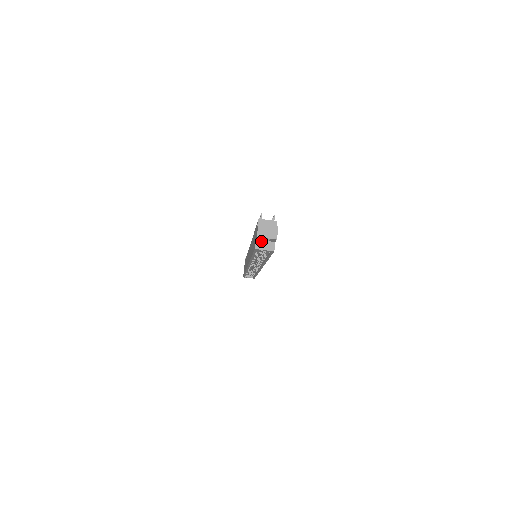
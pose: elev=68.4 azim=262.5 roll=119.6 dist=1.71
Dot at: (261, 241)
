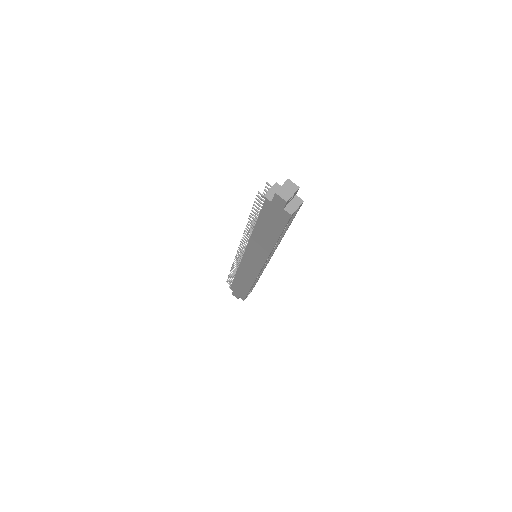
Dot at: (288, 206)
